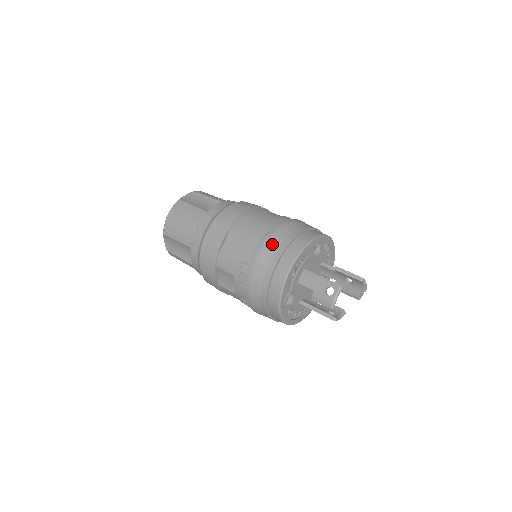
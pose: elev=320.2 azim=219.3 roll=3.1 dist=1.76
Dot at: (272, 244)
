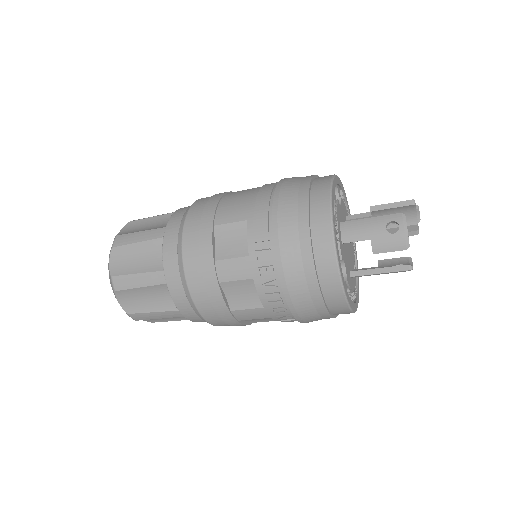
Dot at: (286, 205)
